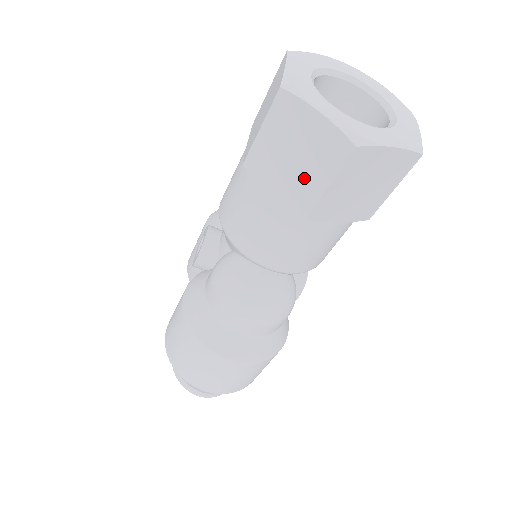
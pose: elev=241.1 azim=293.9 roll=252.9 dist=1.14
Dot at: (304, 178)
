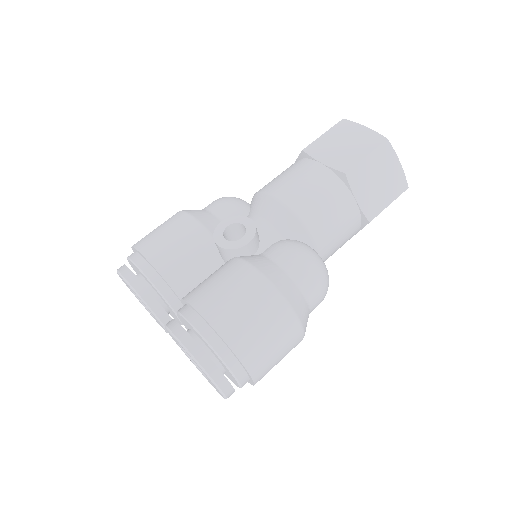
Dot at: (379, 196)
